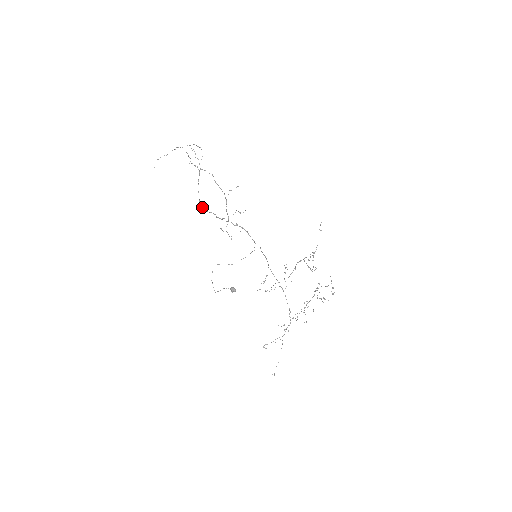
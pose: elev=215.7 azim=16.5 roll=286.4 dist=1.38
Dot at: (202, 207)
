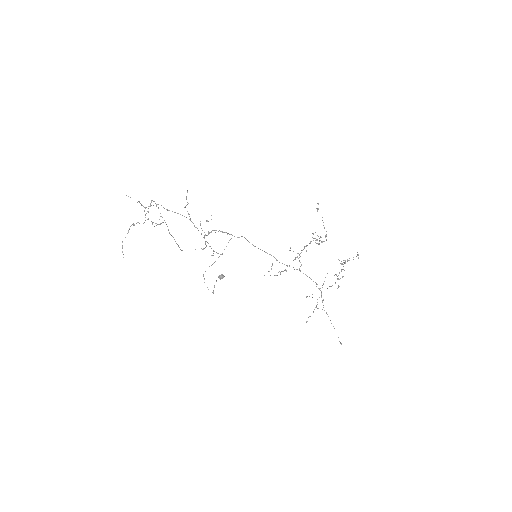
Dot at: occluded
